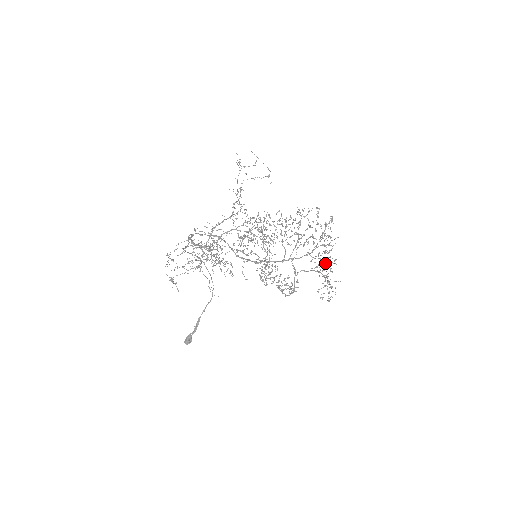
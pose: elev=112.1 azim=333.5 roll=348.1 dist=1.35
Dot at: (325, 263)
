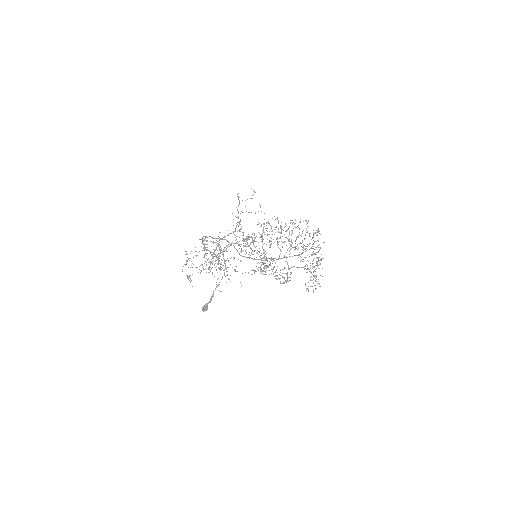
Dot at: occluded
